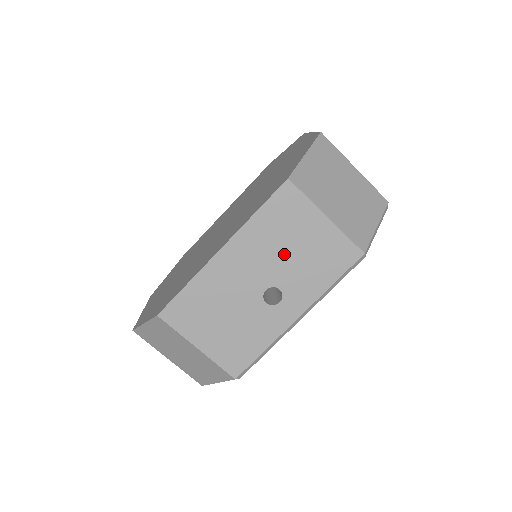
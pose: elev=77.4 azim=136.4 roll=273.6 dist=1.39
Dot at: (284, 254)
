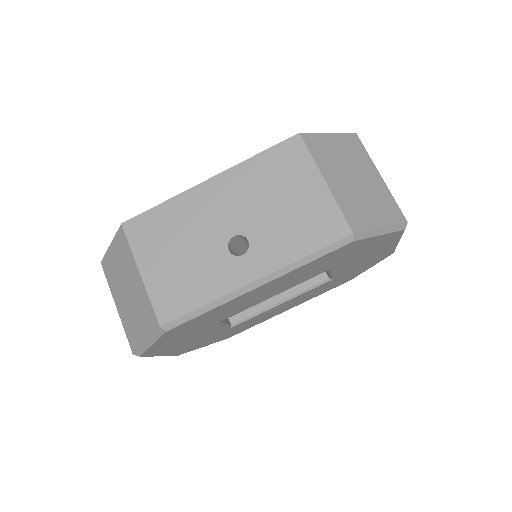
Dot at: (267, 205)
